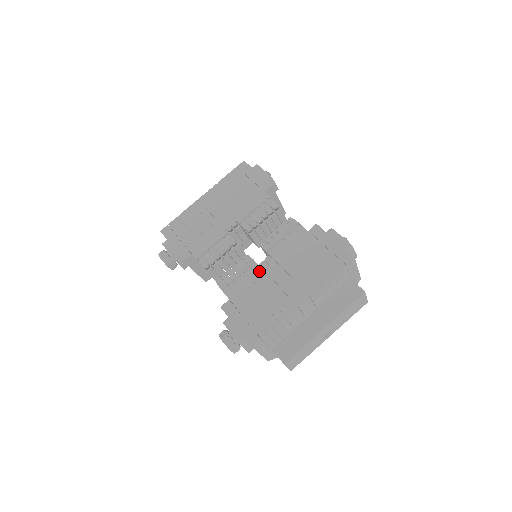
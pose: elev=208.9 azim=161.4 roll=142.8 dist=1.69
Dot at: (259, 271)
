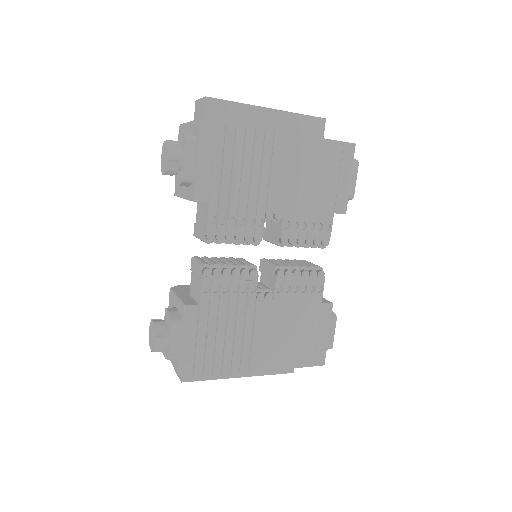
Dot at: (252, 302)
